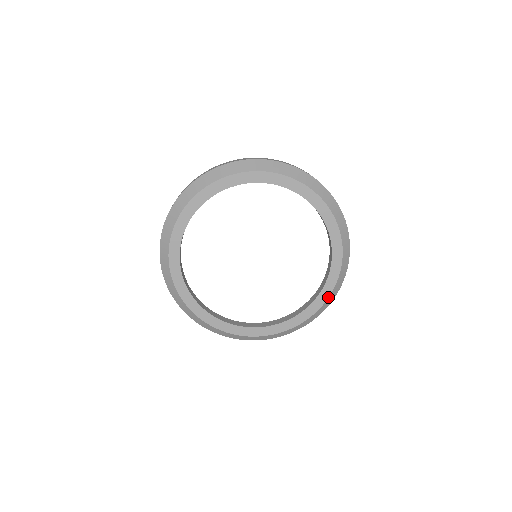
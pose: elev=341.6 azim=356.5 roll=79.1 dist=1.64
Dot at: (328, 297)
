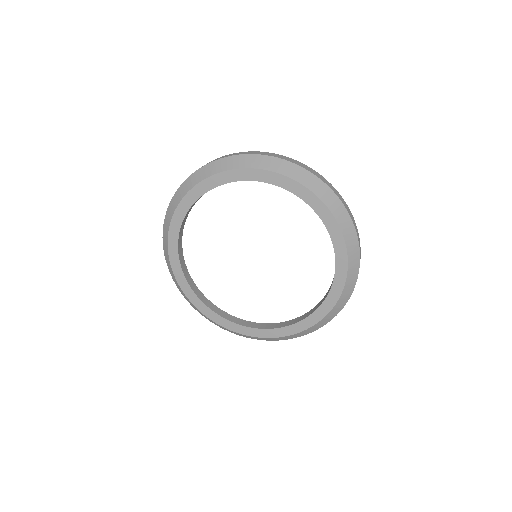
Dot at: (343, 287)
